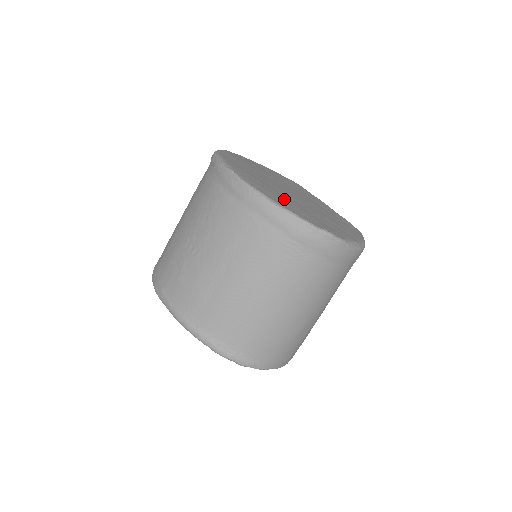
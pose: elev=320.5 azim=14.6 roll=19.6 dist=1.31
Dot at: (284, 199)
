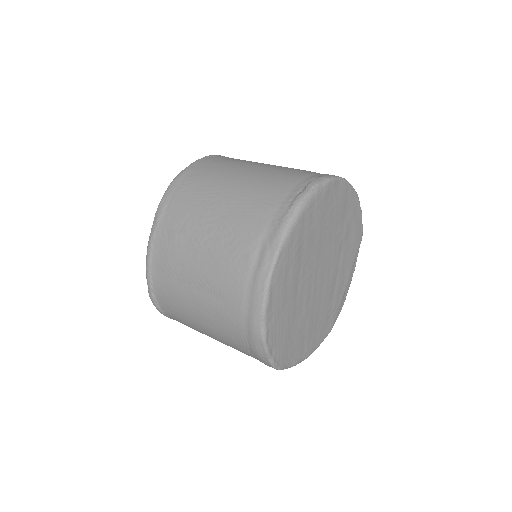
Dot at: (287, 306)
